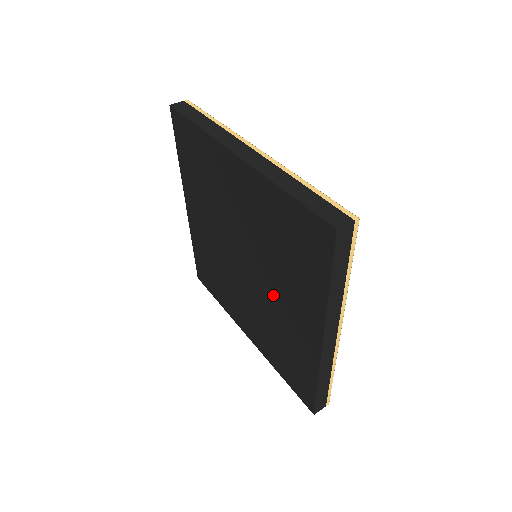
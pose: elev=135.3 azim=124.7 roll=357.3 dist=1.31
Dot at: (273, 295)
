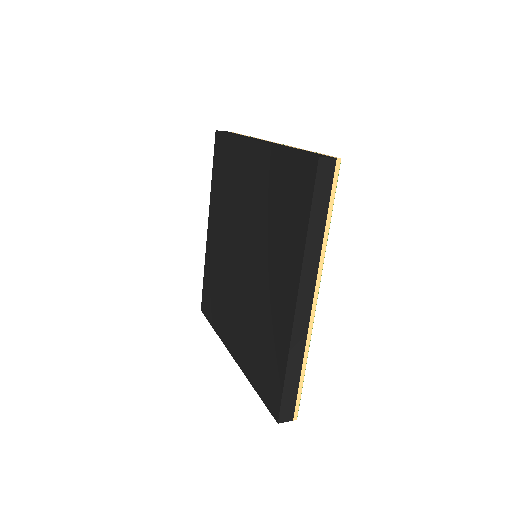
Dot at: (262, 276)
